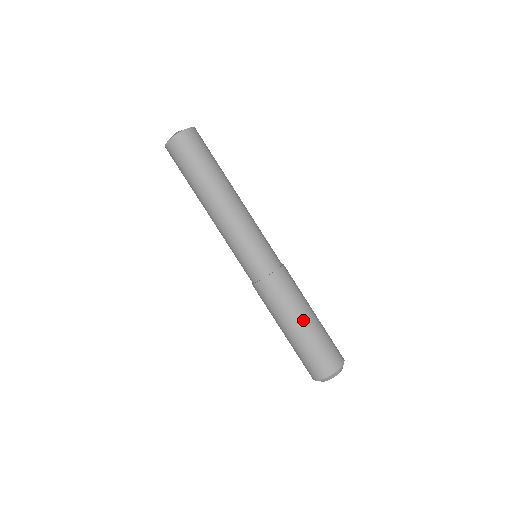
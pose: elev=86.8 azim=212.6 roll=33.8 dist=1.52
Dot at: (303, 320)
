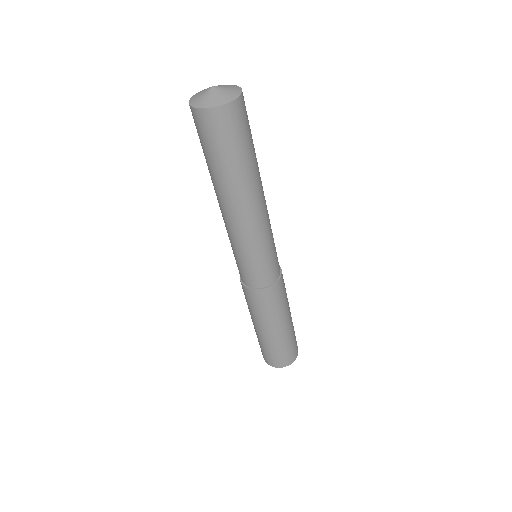
Dot at: (272, 330)
